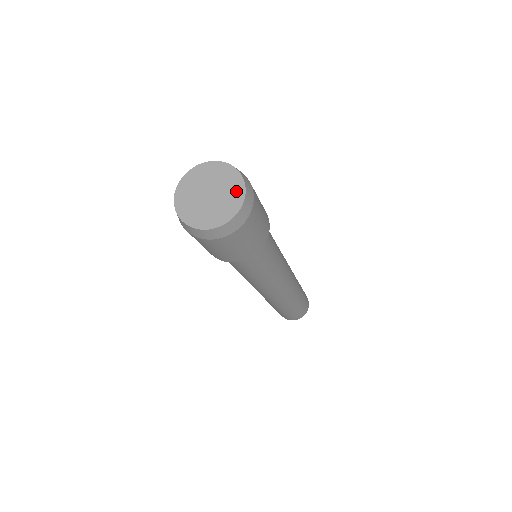
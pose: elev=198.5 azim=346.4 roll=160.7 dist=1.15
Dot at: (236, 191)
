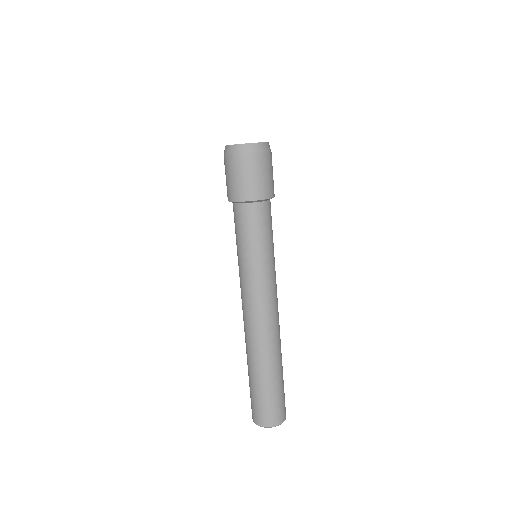
Dot at: occluded
